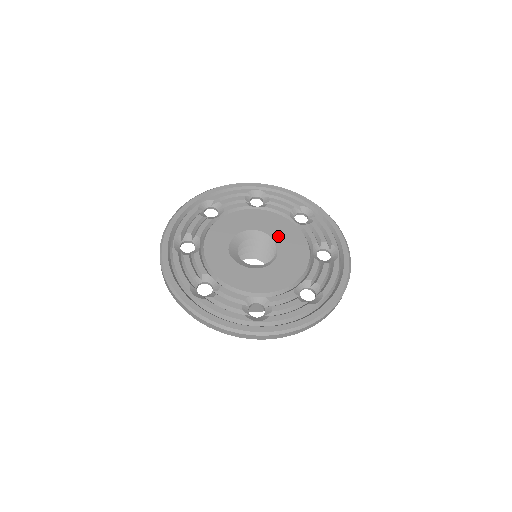
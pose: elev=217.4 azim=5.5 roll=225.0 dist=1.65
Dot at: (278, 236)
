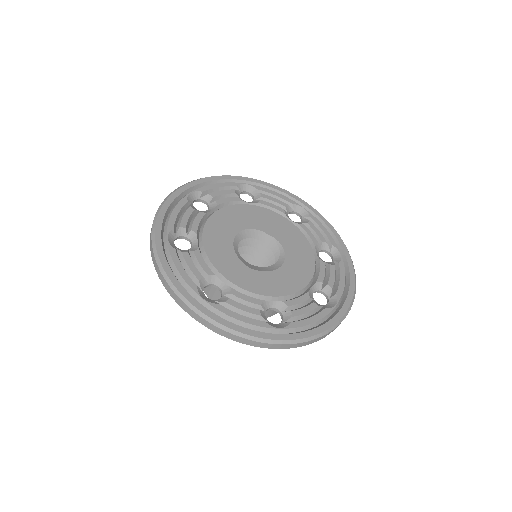
Dot at: (259, 224)
